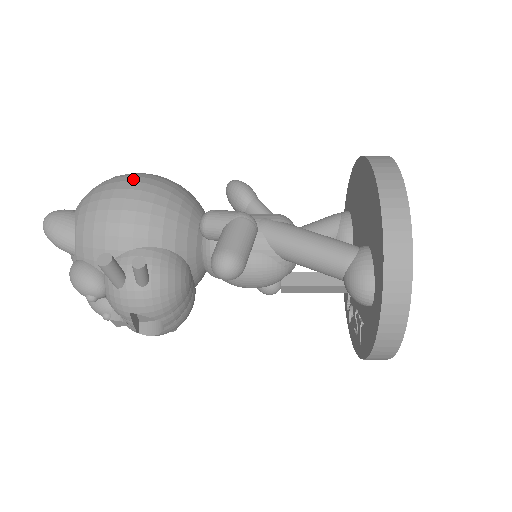
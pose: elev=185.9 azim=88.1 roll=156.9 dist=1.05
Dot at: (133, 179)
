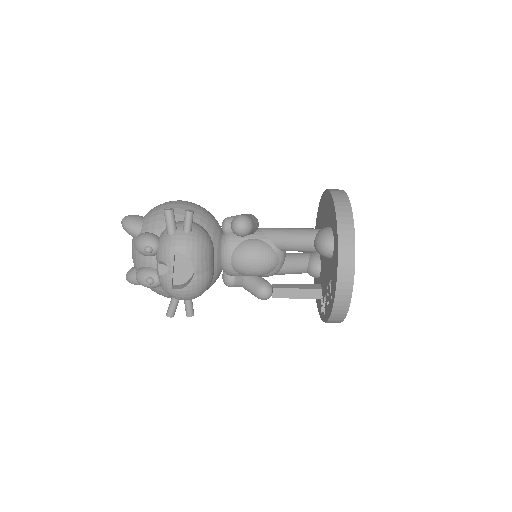
Dot at: occluded
